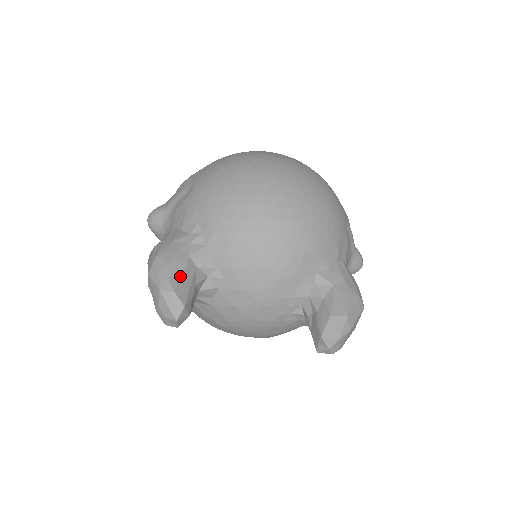
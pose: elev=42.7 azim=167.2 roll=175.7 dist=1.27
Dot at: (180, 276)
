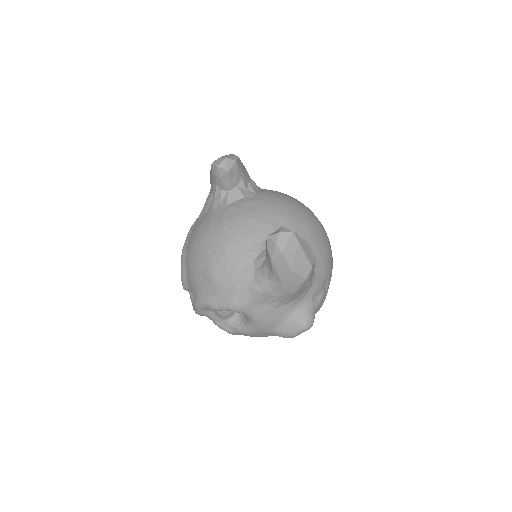
Dot at: (243, 166)
